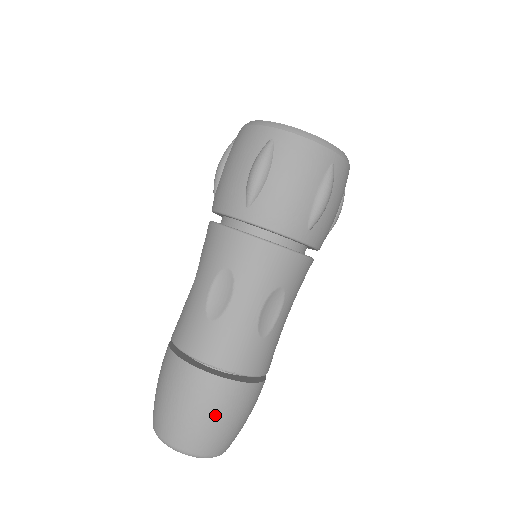
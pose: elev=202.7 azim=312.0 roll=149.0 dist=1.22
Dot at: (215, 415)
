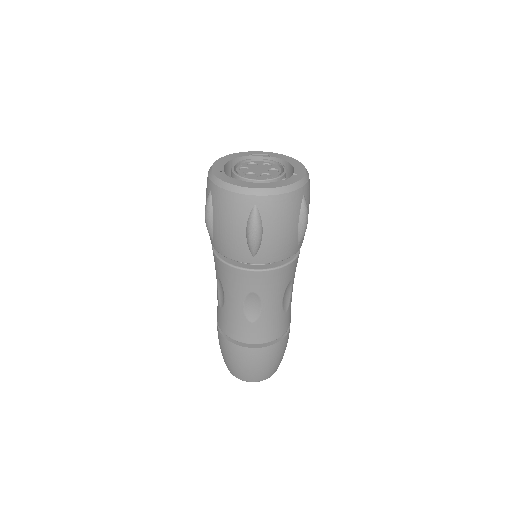
Dot at: (274, 361)
